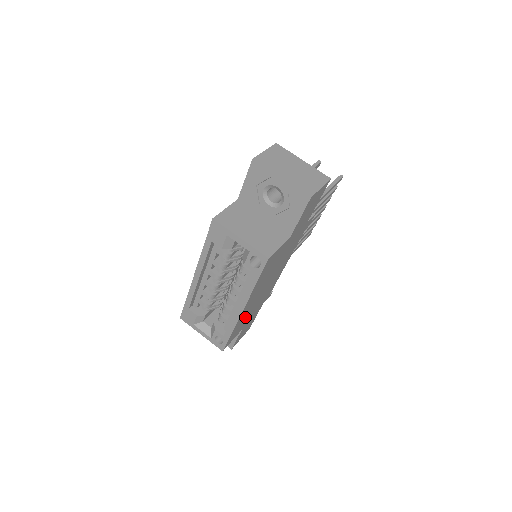
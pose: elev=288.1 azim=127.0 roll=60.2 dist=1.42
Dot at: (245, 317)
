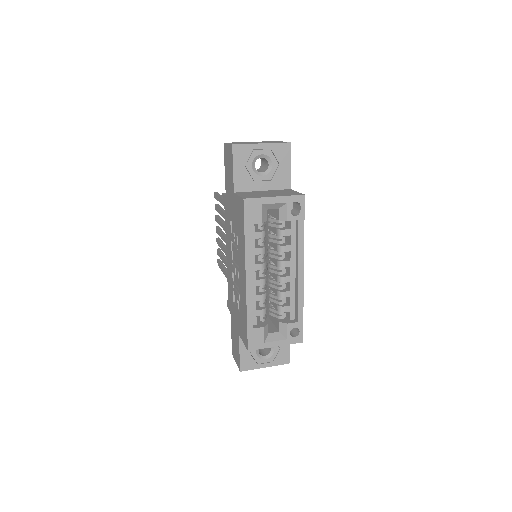
Dot at: occluded
